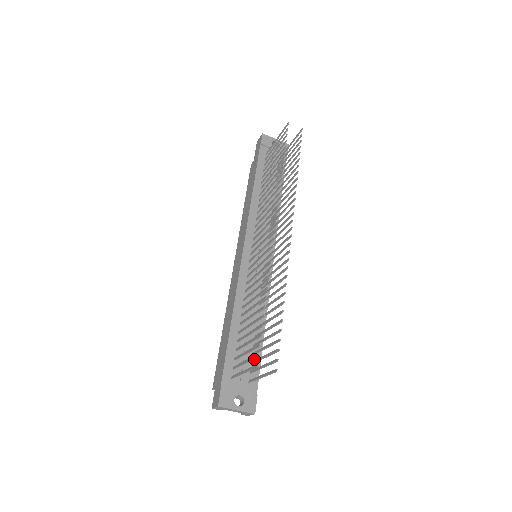
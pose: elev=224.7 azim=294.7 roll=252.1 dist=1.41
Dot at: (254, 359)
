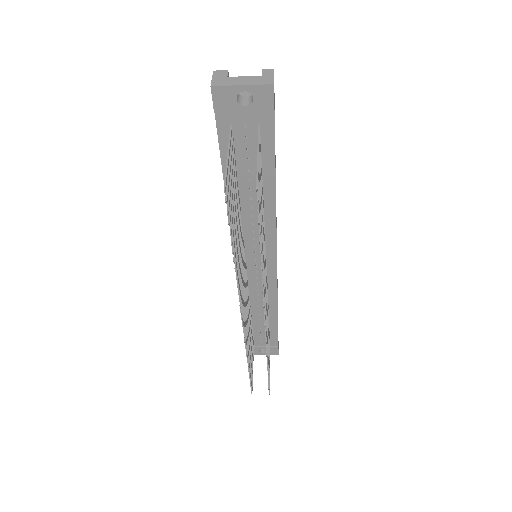
Dot at: (271, 331)
